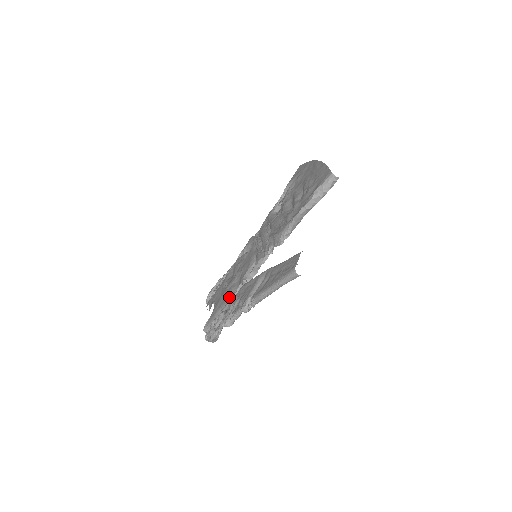
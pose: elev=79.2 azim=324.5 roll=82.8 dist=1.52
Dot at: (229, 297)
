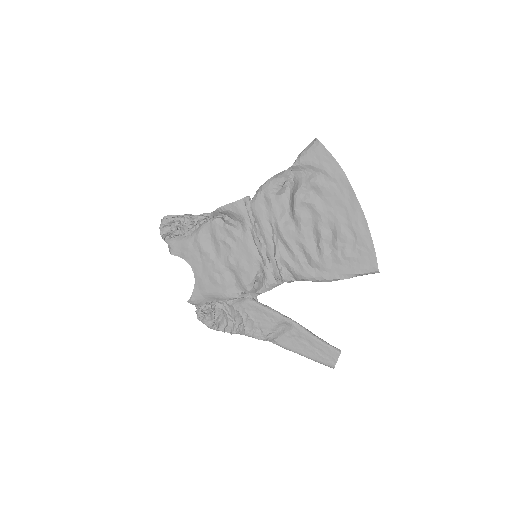
Dot at: (227, 294)
